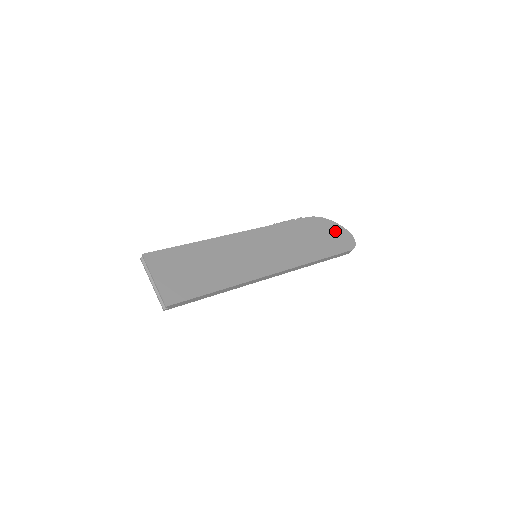
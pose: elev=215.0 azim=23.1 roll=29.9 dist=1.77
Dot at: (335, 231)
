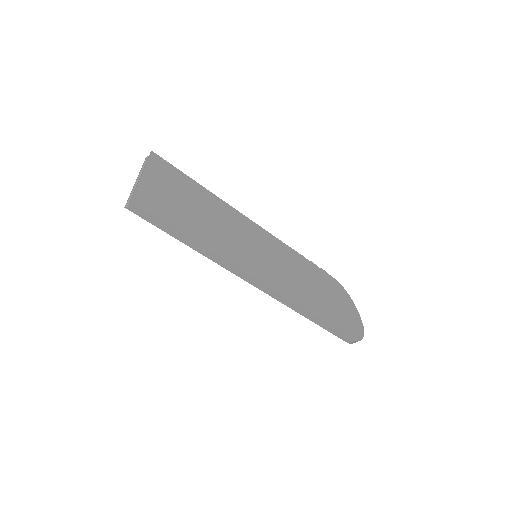
Dot at: (349, 311)
